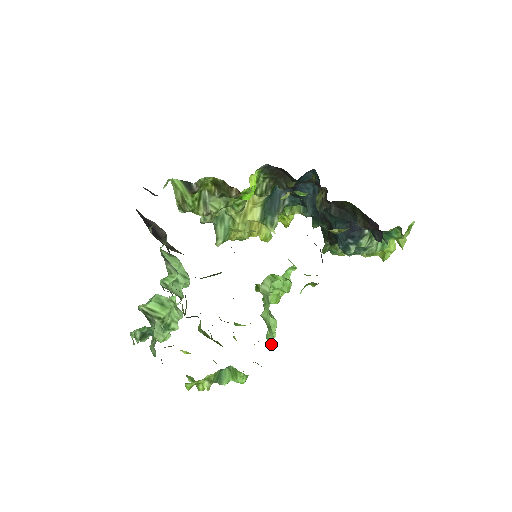
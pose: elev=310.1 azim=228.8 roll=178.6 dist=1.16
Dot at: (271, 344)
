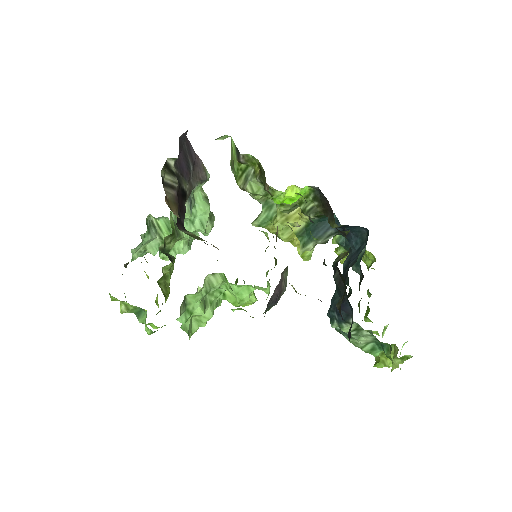
Dot at: (185, 326)
